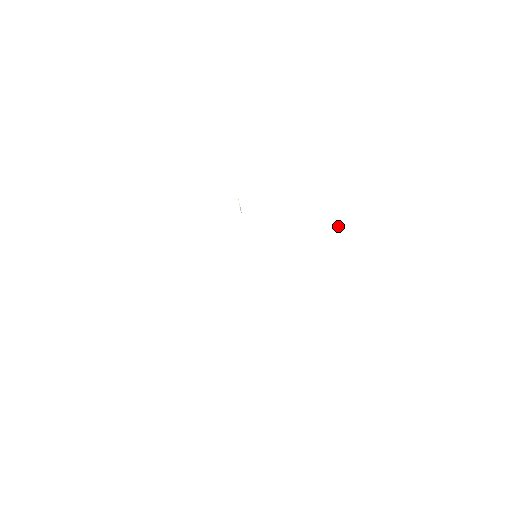
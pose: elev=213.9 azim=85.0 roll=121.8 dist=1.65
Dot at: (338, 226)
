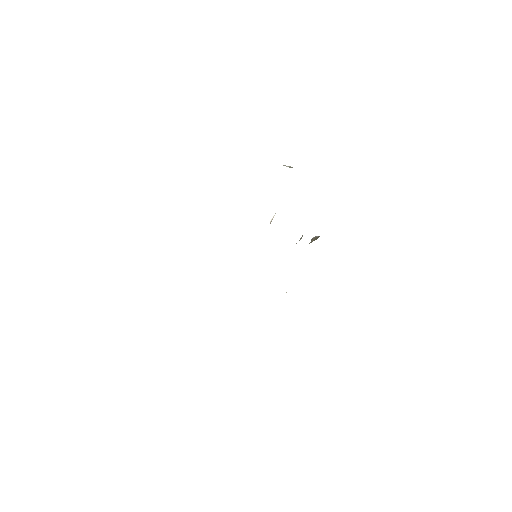
Dot at: (287, 166)
